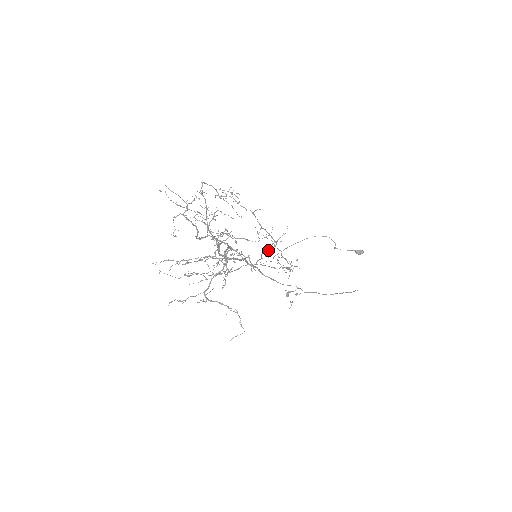
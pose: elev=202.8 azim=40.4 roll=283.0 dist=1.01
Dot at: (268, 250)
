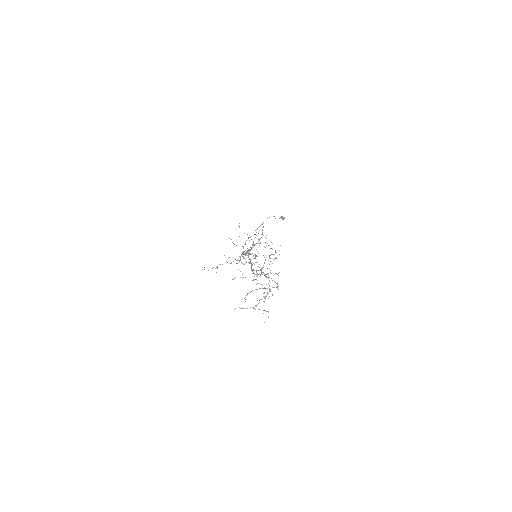
Dot at: occluded
